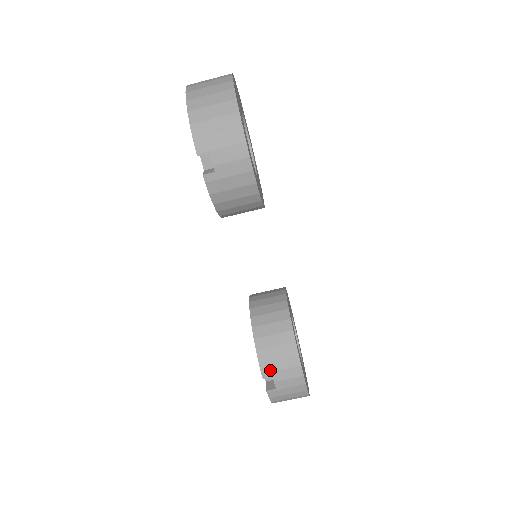
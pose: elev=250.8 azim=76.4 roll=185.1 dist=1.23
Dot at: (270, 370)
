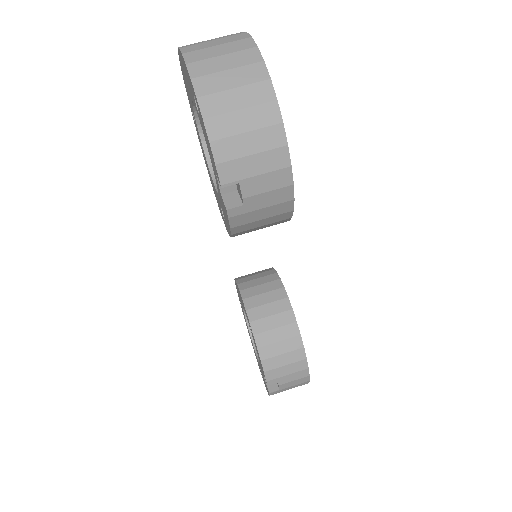
Dot at: (276, 377)
